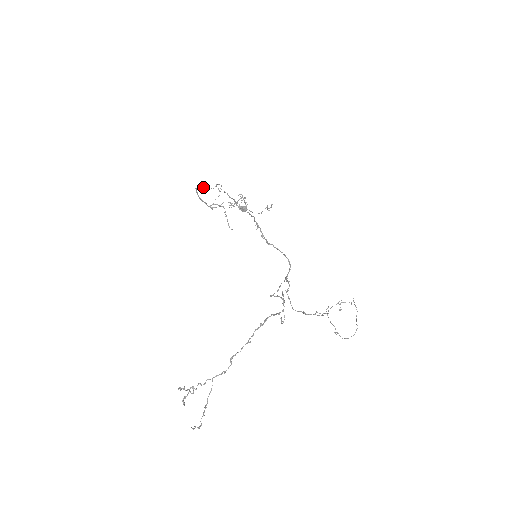
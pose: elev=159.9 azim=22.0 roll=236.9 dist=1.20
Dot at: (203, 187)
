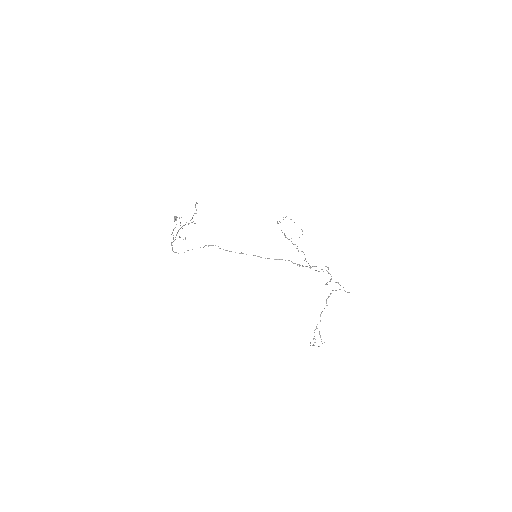
Dot at: (188, 250)
